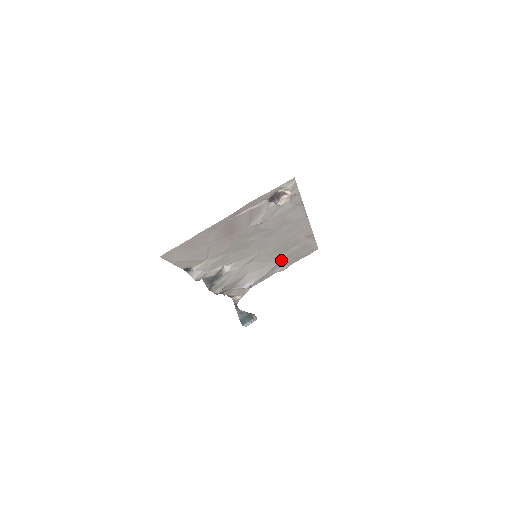
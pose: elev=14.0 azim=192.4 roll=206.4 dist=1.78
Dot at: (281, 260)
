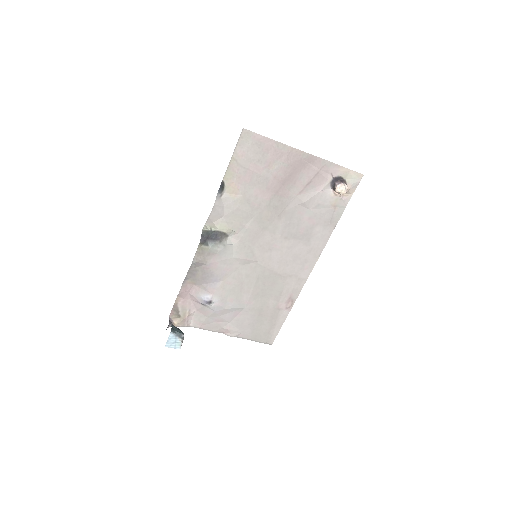
Dot at: (249, 308)
